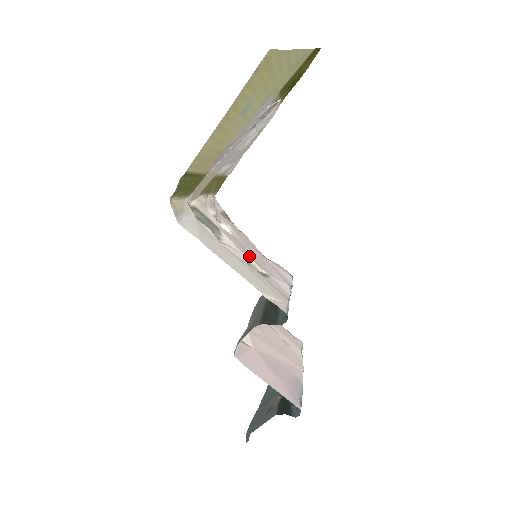
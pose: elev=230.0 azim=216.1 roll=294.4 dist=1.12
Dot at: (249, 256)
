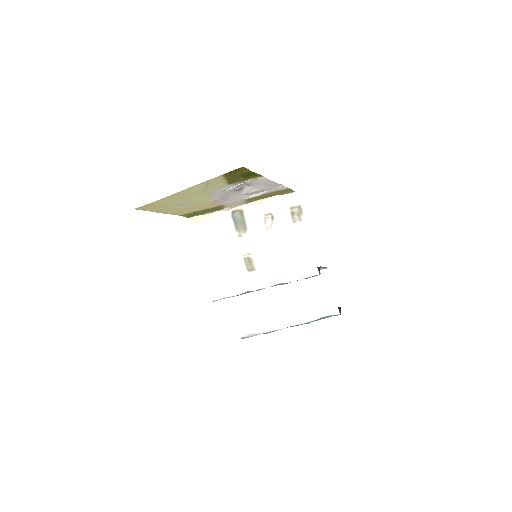
Dot at: (254, 253)
